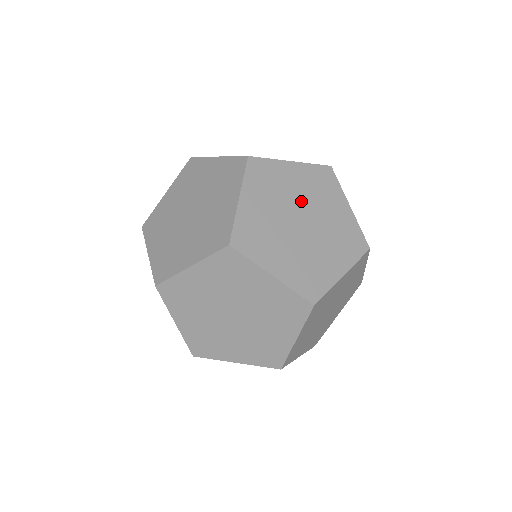
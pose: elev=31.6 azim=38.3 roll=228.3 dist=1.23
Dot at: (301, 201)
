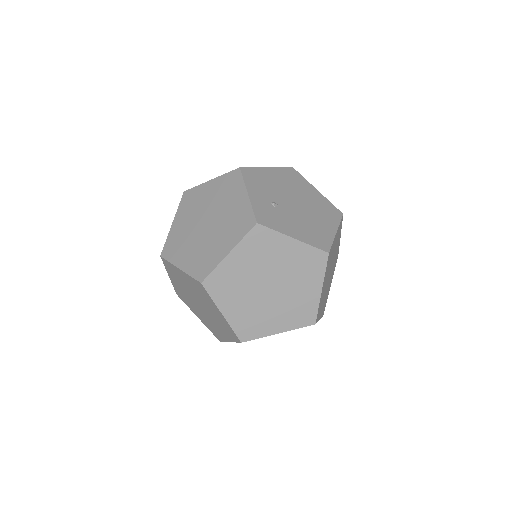
Dot at: (280, 272)
